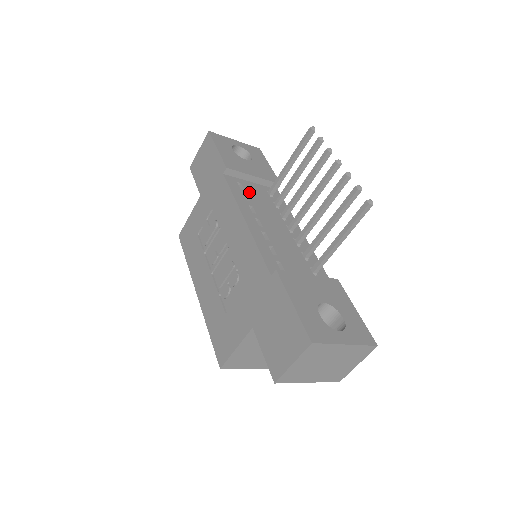
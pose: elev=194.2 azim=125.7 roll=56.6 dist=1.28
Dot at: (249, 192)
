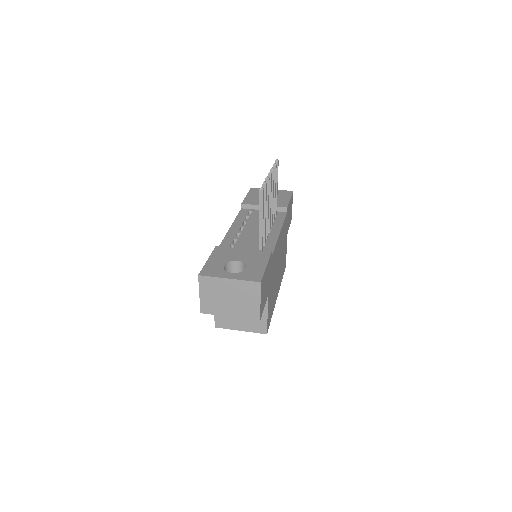
Dot at: (254, 215)
